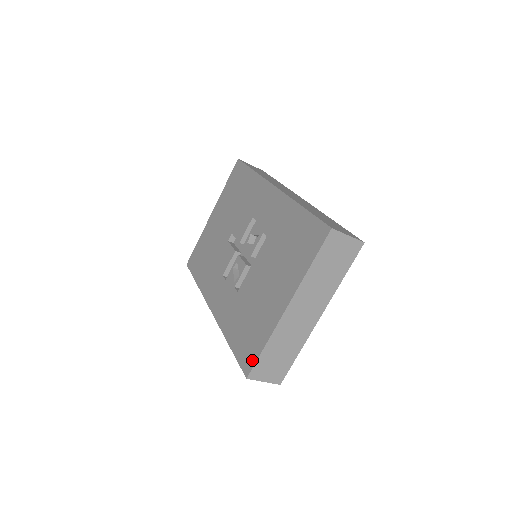
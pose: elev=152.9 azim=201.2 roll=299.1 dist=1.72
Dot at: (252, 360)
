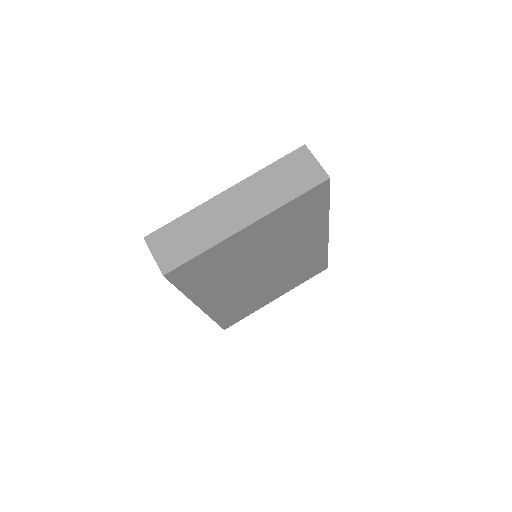
Dot at: occluded
